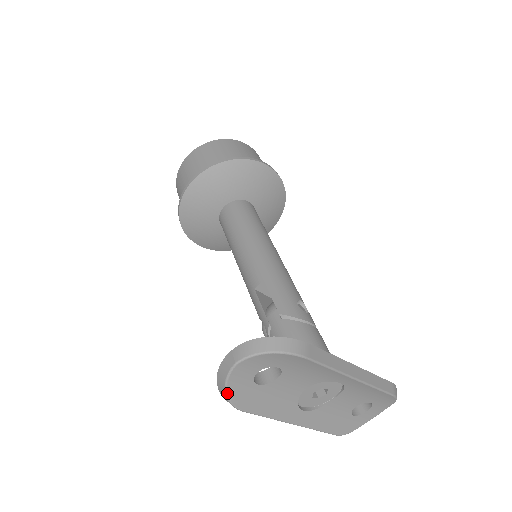
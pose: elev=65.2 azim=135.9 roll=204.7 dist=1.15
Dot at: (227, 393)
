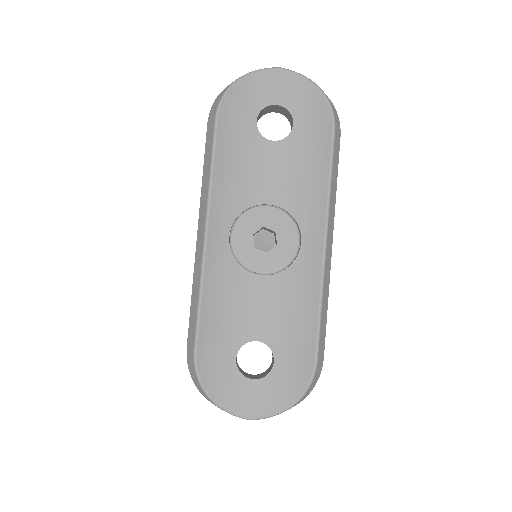
Dot at: (237, 82)
